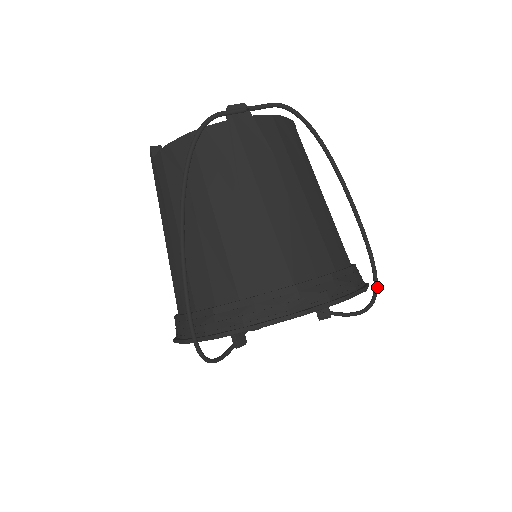
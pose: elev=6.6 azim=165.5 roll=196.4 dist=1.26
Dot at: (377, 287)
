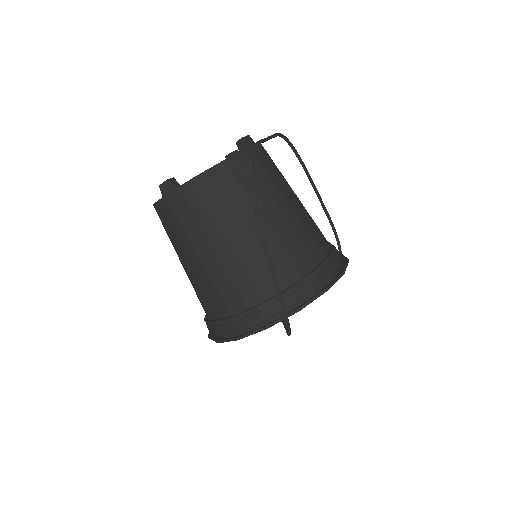
Dot at: (341, 253)
